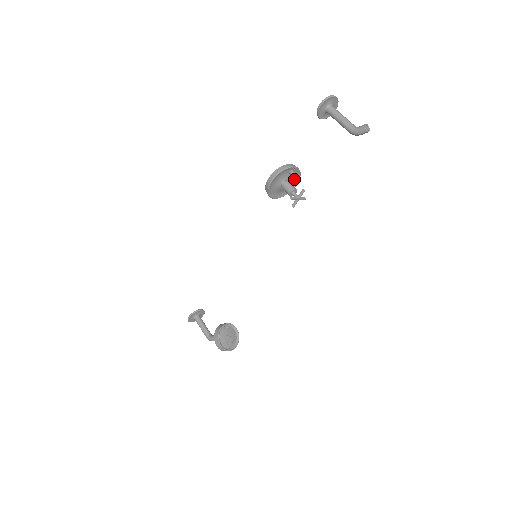
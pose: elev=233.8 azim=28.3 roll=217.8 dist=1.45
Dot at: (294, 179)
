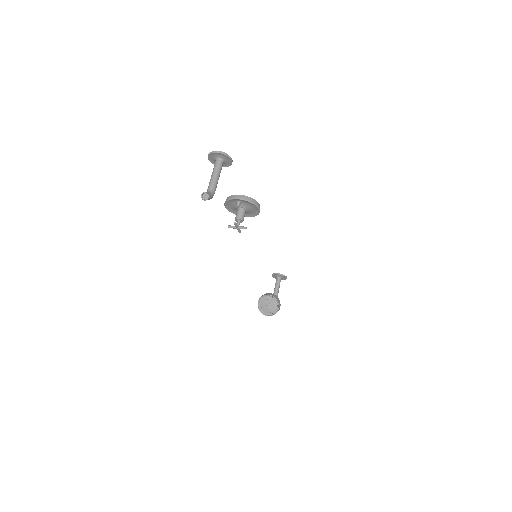
Dot at: (251, 206)
